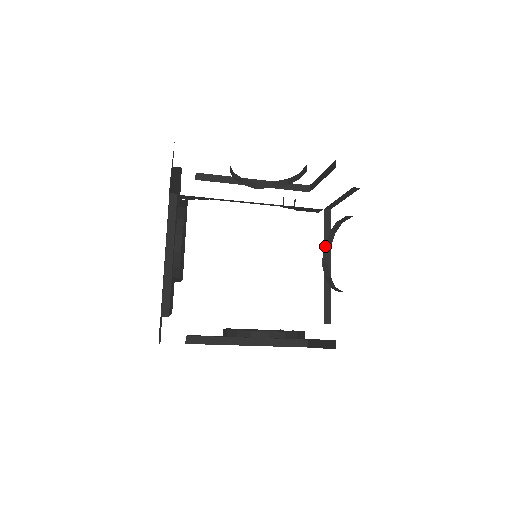
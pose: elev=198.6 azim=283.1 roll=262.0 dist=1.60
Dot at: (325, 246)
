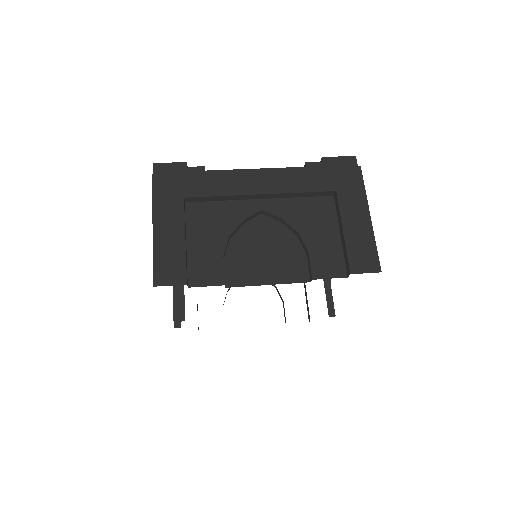
Dot at: occluded
